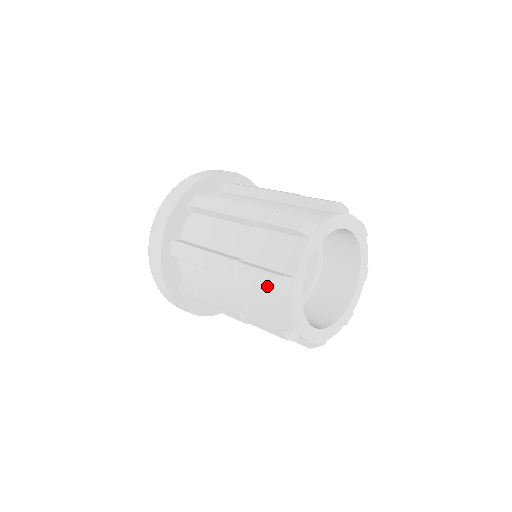
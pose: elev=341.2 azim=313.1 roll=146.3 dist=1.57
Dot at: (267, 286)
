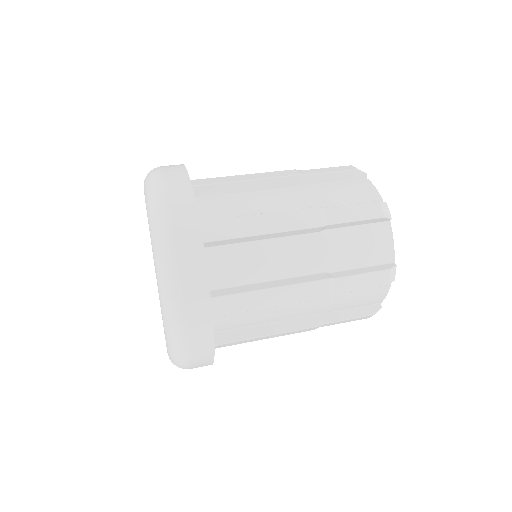
Dot at: occluded
